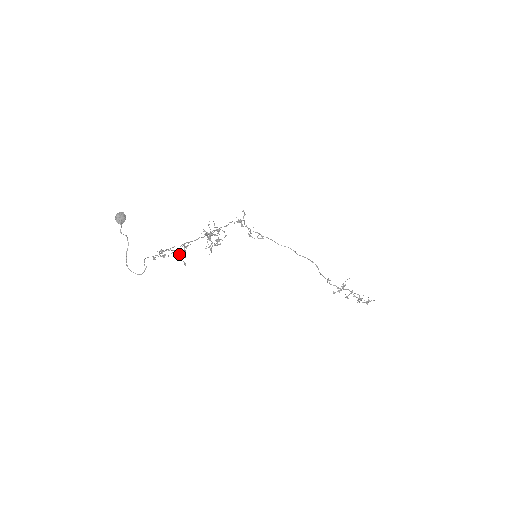
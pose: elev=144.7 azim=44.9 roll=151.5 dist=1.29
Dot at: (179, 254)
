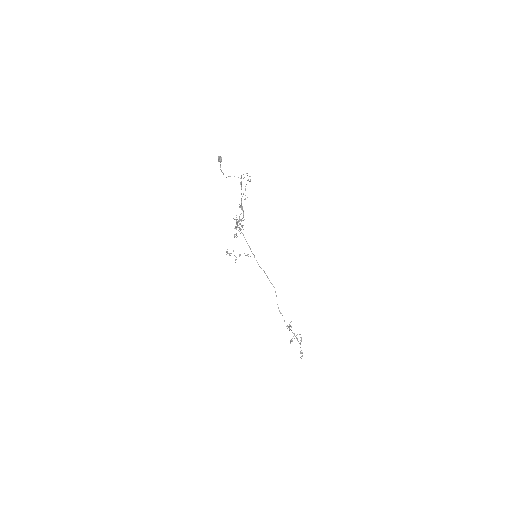
Dot at: (241, 202)
